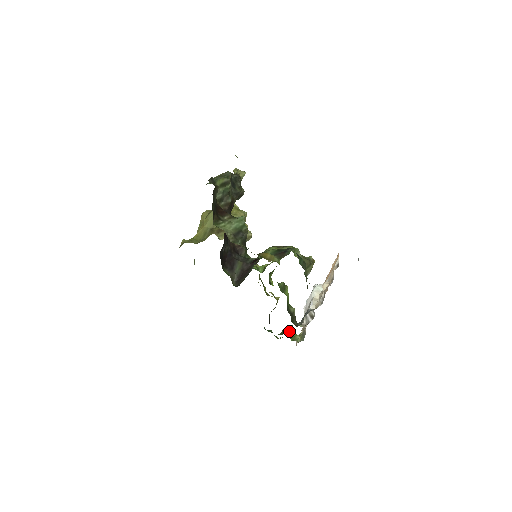
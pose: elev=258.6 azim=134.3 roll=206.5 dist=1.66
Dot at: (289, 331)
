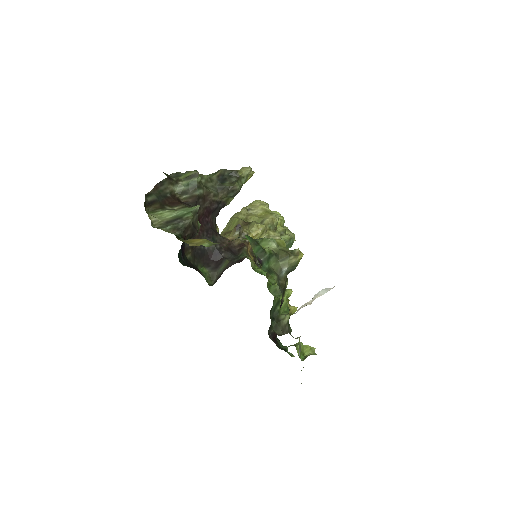
Dot at: occluded
